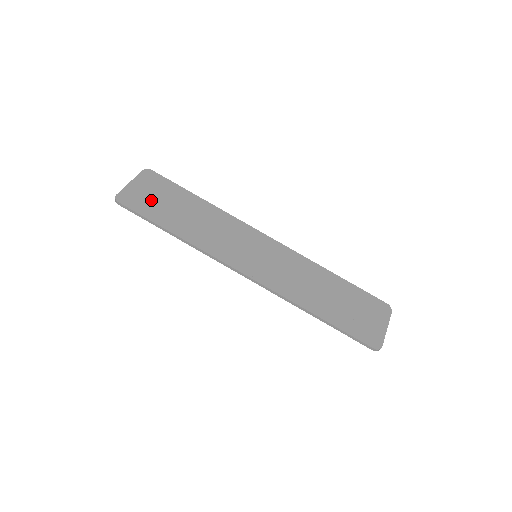
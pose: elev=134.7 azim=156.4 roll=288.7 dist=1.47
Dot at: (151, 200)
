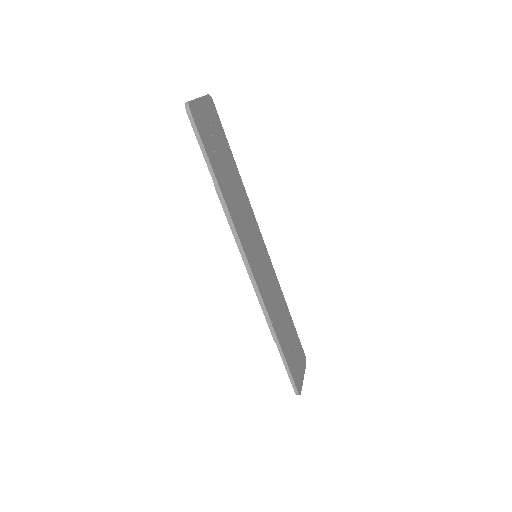
Dot at: (210, 134)
